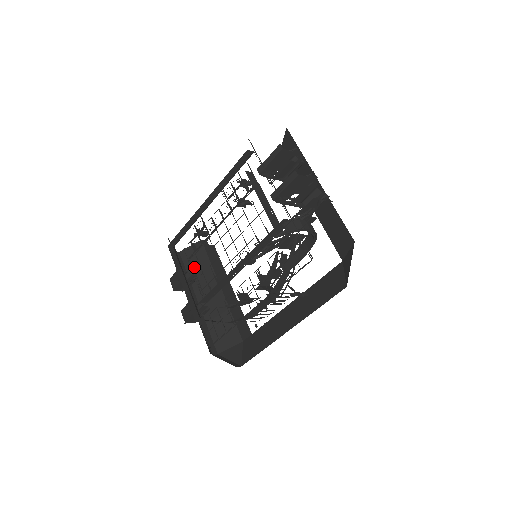
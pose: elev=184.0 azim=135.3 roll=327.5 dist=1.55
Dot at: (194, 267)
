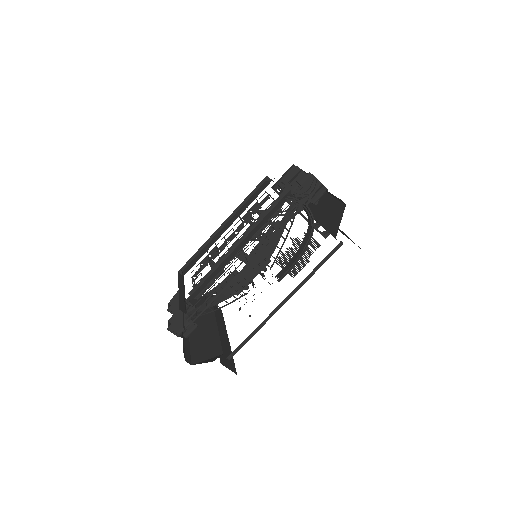
Dot at: occluded
